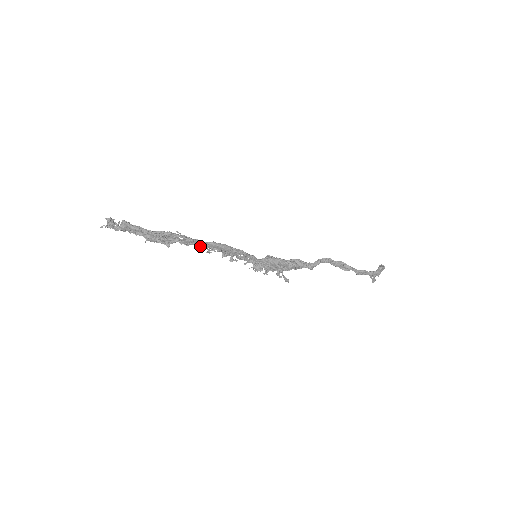
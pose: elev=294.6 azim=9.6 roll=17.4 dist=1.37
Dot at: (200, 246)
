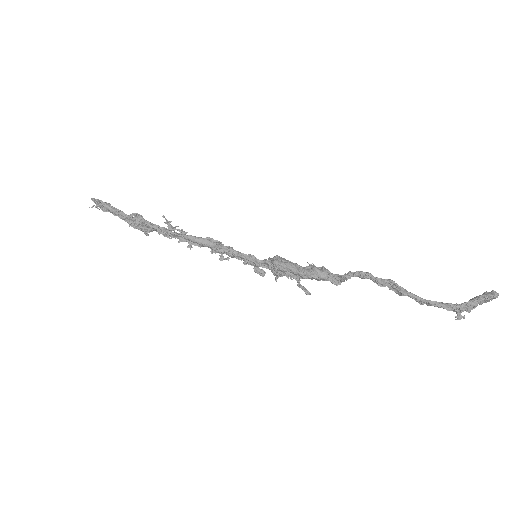
Dot at: (179, 238)
